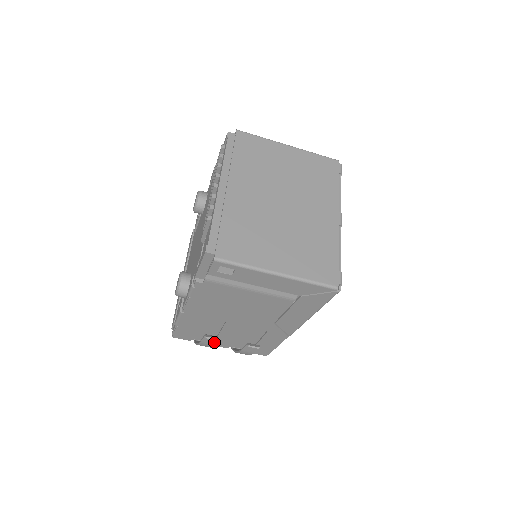
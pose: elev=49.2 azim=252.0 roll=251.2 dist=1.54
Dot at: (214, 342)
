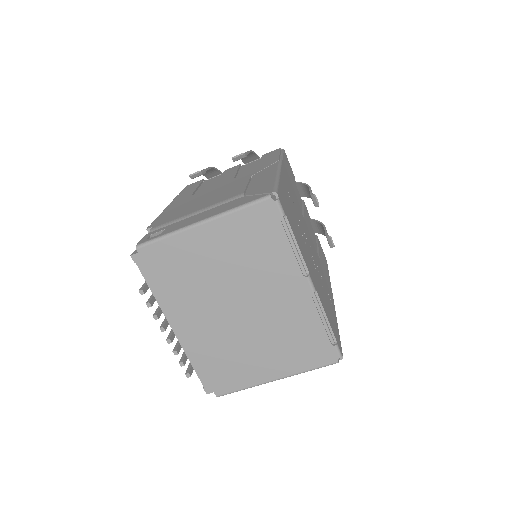
Dot at: occluded
